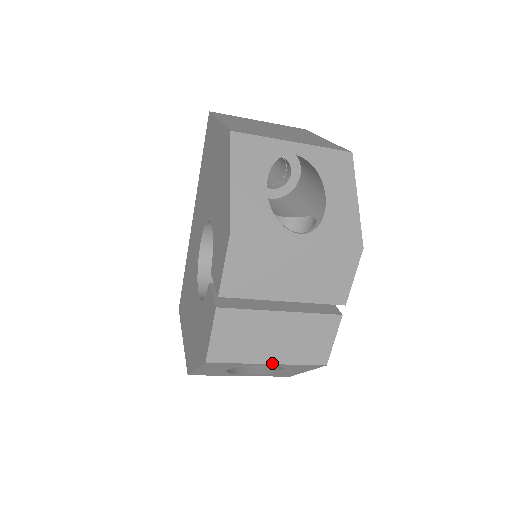
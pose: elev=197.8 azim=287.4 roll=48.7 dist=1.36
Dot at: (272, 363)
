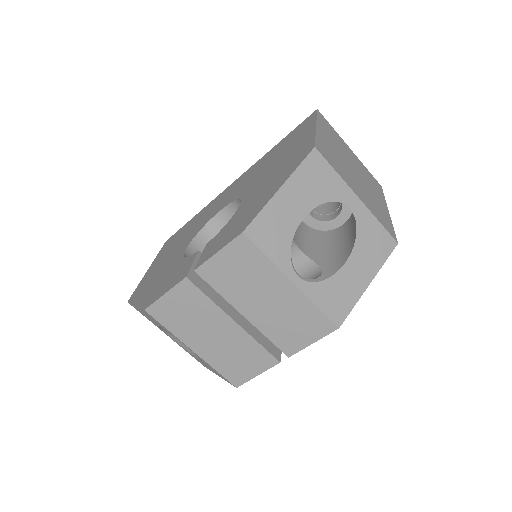
Dot at: (196, 352)
